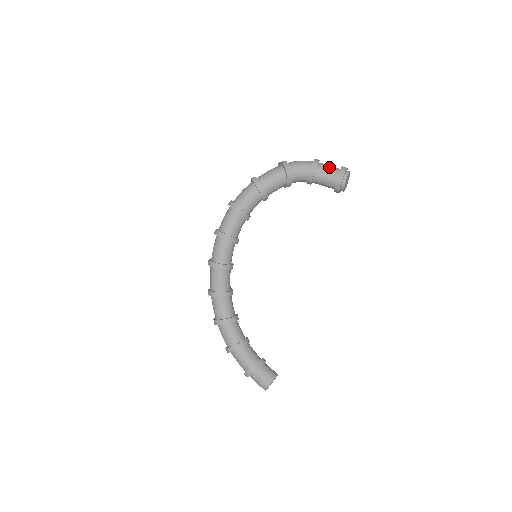
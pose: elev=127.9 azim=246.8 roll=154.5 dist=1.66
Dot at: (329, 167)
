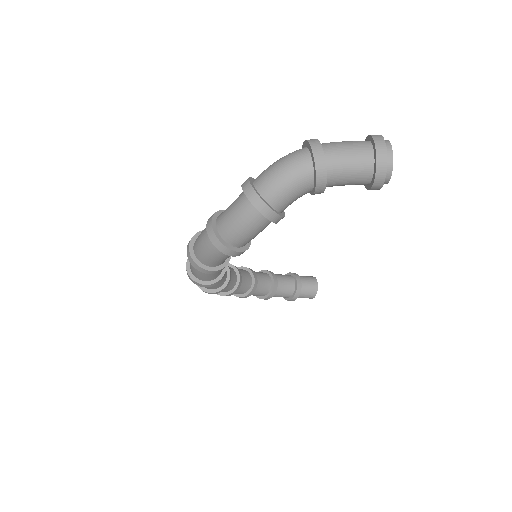
Dot at: (349, 168)
